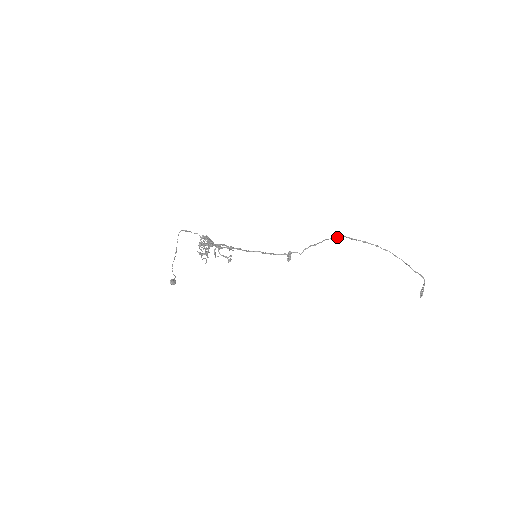
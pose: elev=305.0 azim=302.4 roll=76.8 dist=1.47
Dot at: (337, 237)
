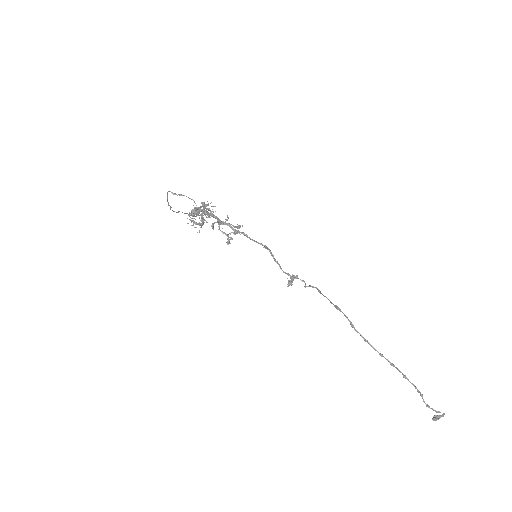
Dot at: (339, 309)
